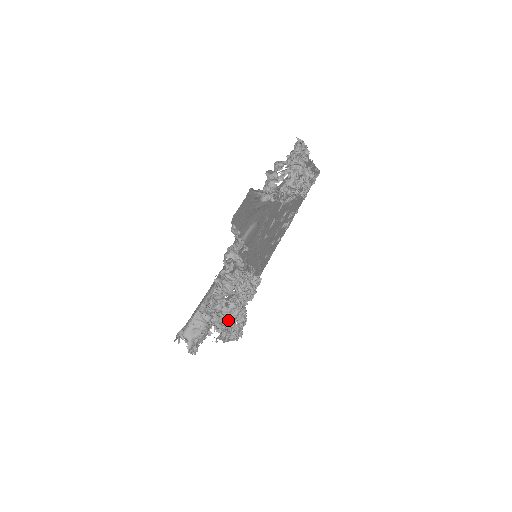
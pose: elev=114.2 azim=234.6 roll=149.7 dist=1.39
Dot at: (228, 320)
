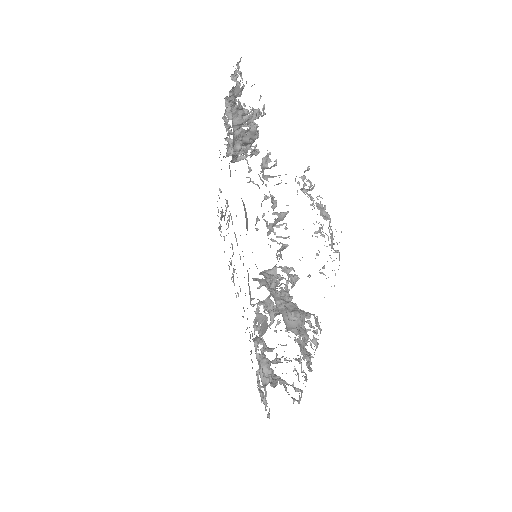
Dot at: (300, 310)
